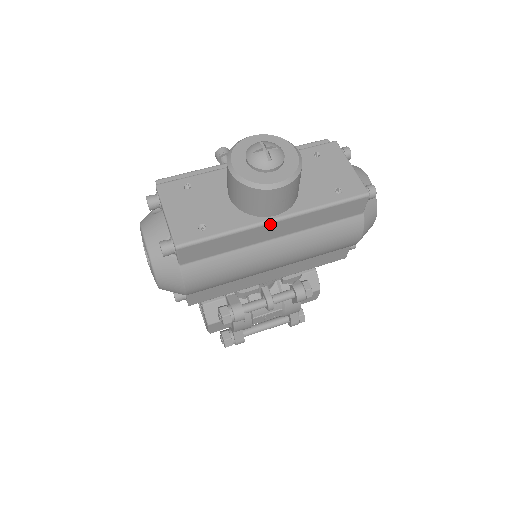
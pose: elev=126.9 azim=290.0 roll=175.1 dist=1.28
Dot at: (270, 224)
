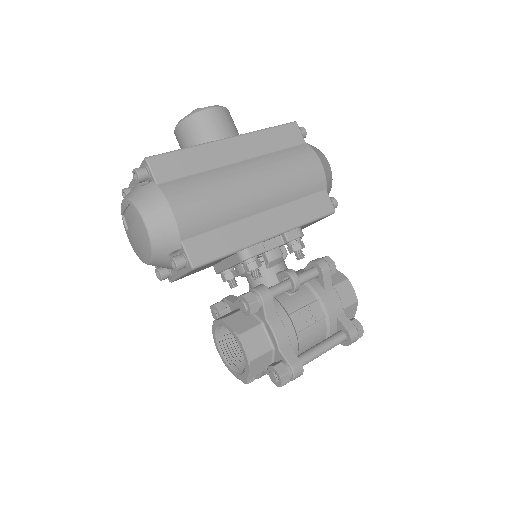
Dot at: (224, 141)
